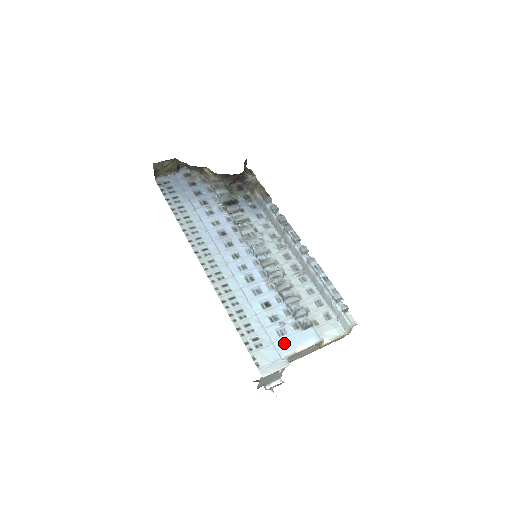
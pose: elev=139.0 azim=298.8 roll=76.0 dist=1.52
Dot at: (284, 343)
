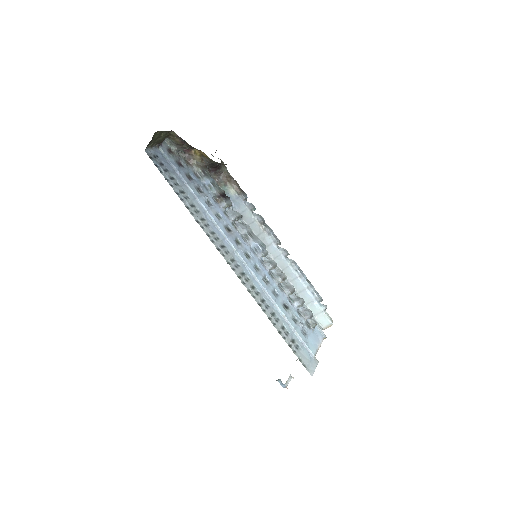
Dot at: (310, 342)
